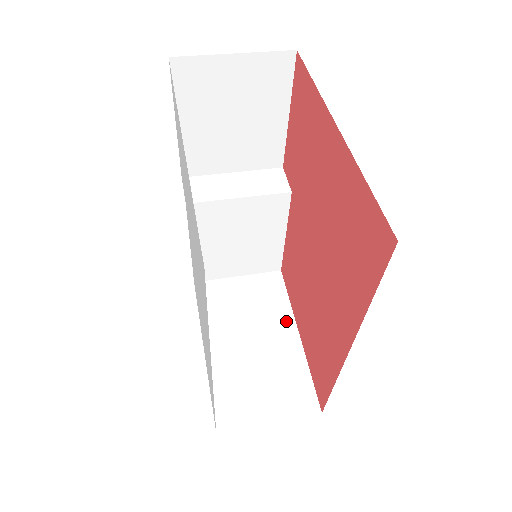
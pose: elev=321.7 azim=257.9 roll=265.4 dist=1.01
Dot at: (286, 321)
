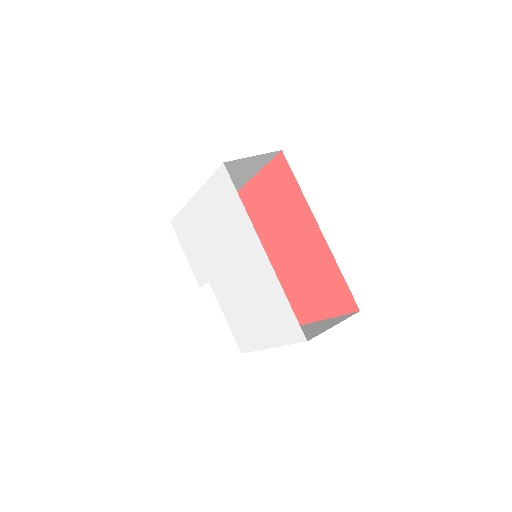
Dot at: occluded
